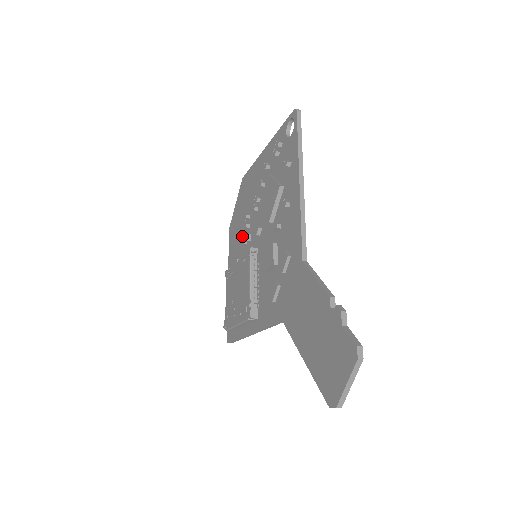
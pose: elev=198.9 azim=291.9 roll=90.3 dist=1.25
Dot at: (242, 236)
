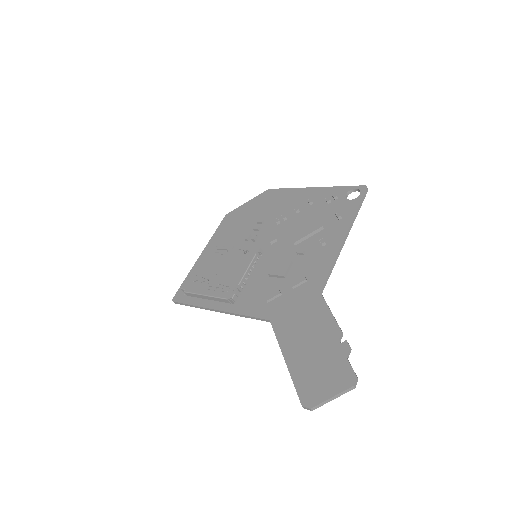
Dot at: (244, 231)
